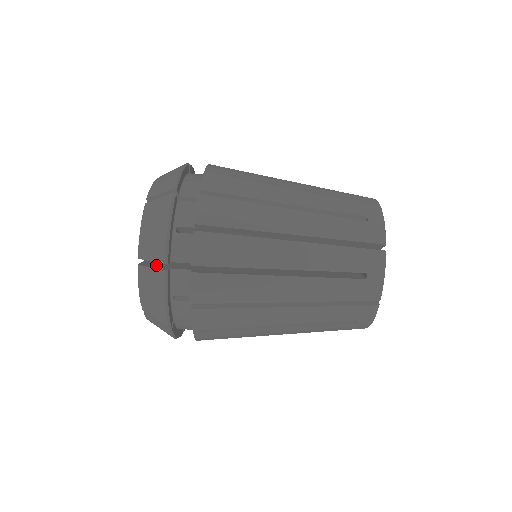
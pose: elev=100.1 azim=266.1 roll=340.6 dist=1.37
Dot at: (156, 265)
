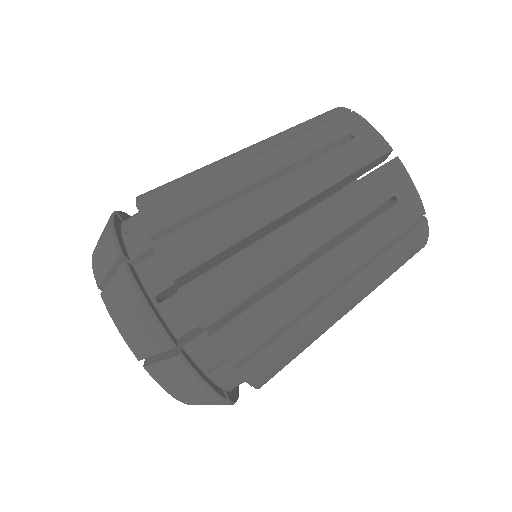
Dot at: occluded
